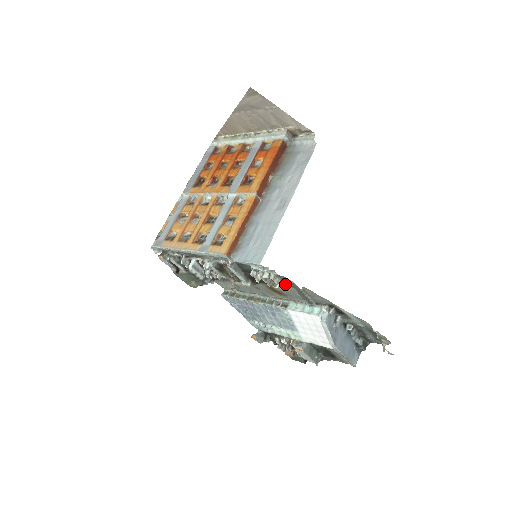
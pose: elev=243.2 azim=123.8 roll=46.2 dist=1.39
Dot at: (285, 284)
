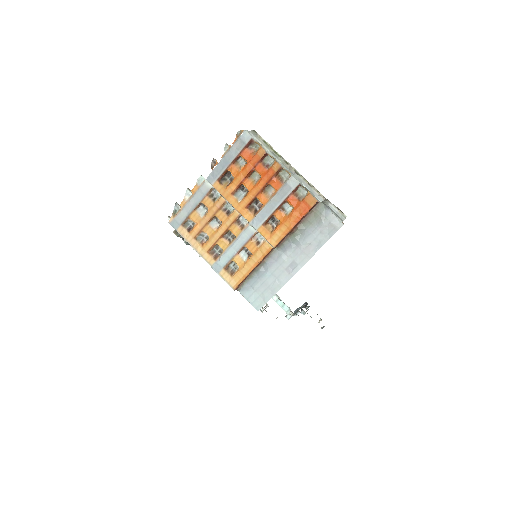
Dot at: occluded
